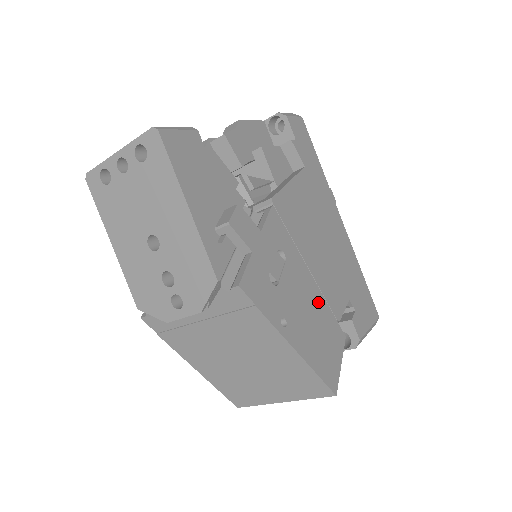
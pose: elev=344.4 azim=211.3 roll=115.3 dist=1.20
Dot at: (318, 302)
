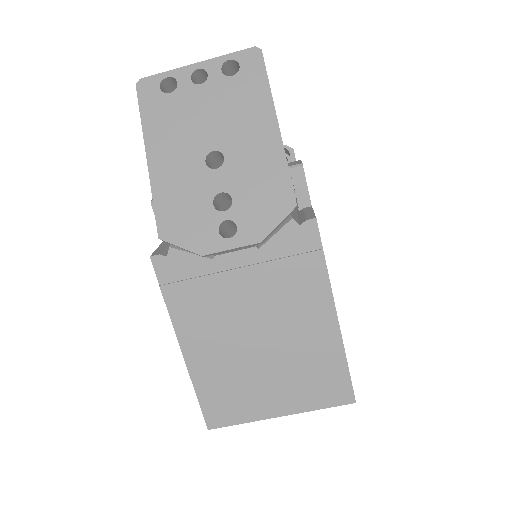
Dot at: occluded
